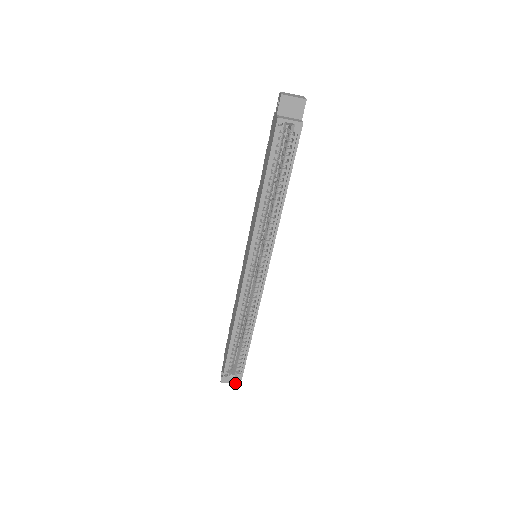
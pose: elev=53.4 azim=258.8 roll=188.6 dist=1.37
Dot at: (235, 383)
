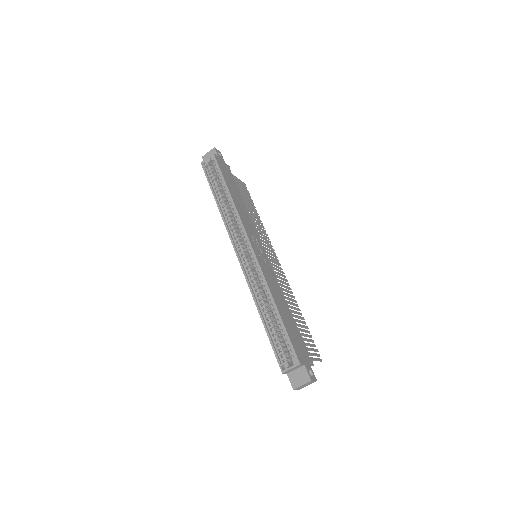
Dot at: (307, 381)
